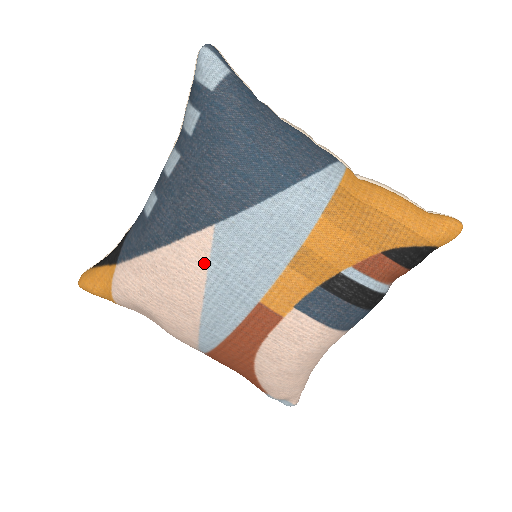
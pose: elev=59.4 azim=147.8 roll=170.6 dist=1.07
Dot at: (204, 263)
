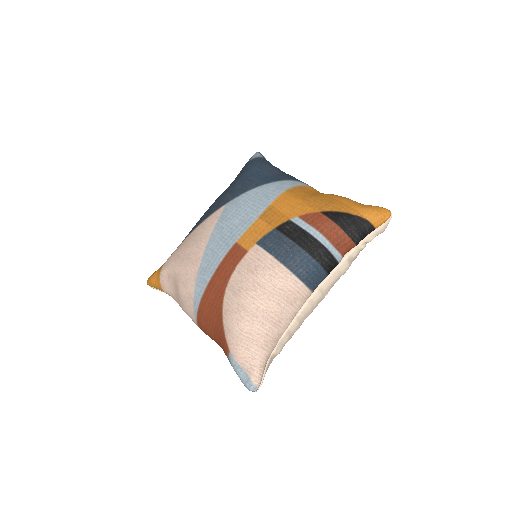
Dot at: (213, 225)
